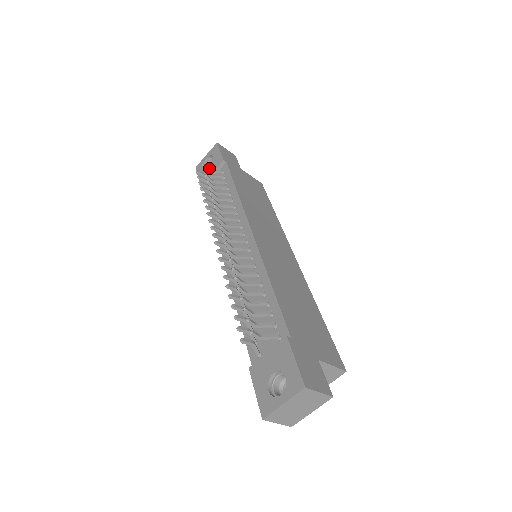
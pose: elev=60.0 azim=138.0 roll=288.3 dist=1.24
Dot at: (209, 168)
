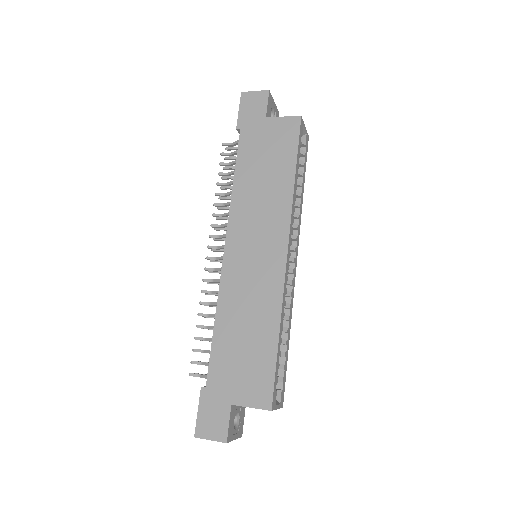
Dot at: occluded
